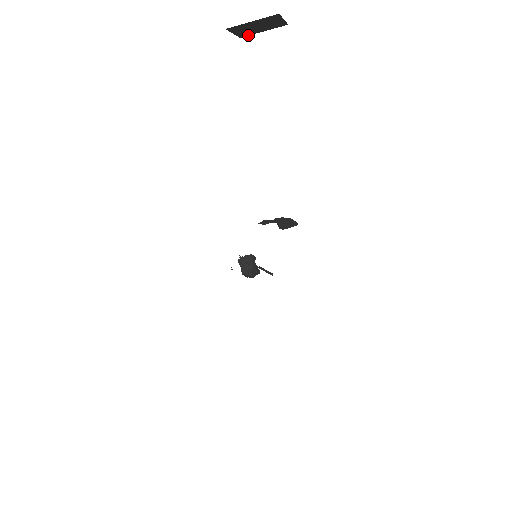
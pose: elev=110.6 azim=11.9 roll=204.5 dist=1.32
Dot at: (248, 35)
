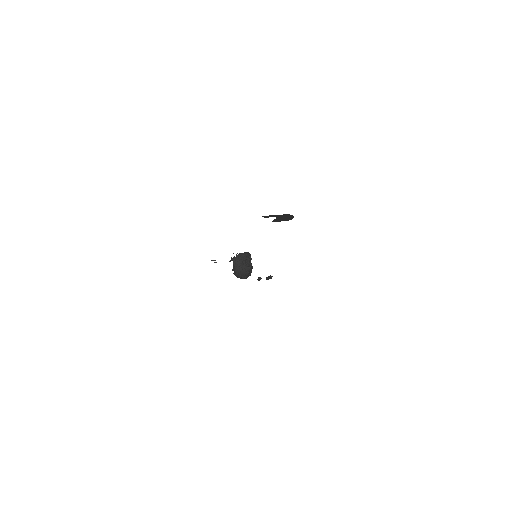
Dot at: out of frame
